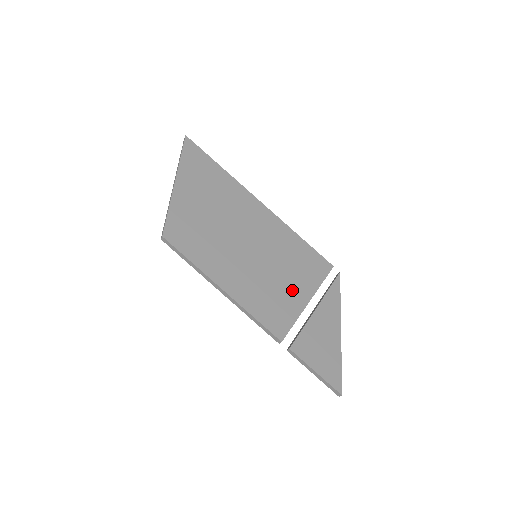
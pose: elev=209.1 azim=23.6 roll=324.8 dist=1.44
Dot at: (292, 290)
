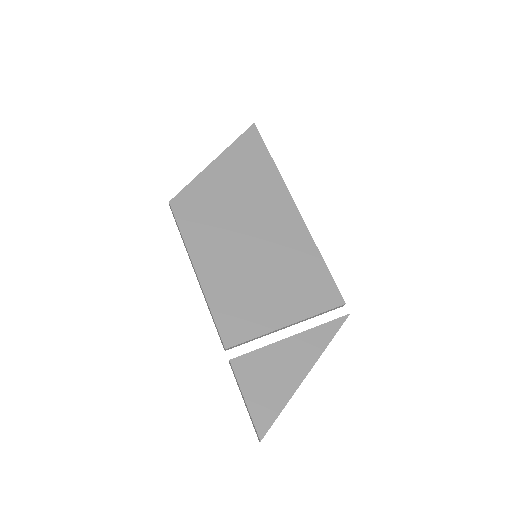
Dot at: (274, 305)
